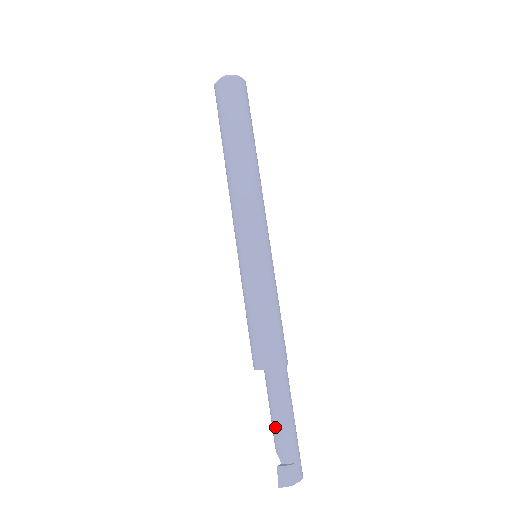
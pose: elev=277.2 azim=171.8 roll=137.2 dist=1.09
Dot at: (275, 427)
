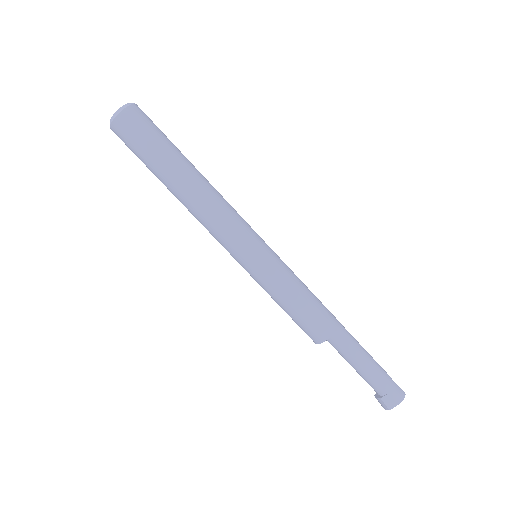
Dot at: occluded
